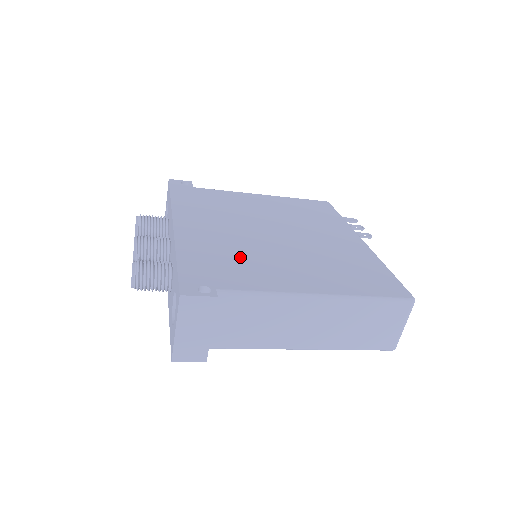
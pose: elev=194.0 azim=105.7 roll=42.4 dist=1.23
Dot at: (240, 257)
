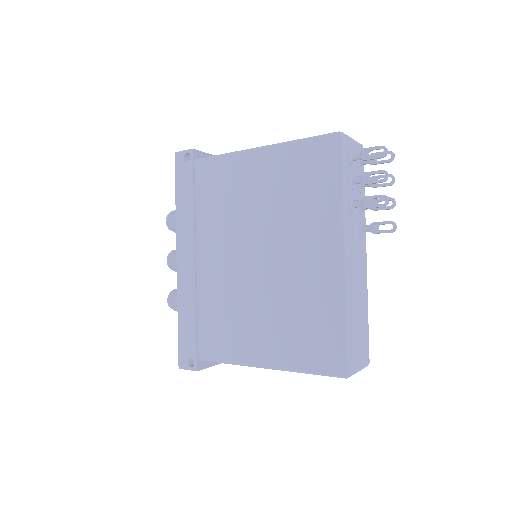
Dot at: (217, 311)
